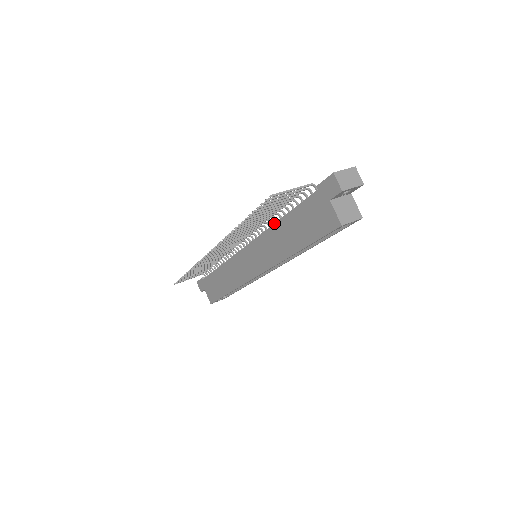
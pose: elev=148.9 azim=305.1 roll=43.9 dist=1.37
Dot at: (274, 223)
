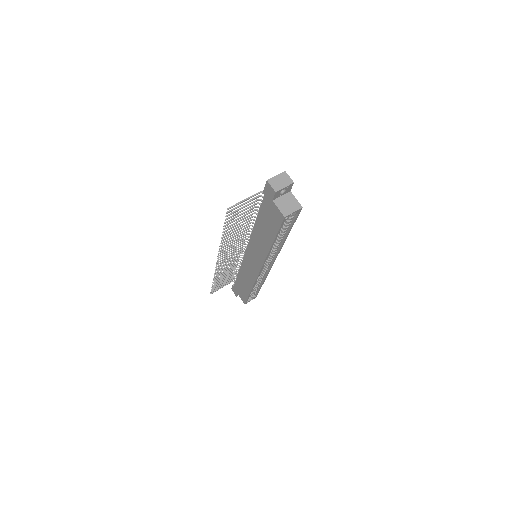
Dot at: occluded
